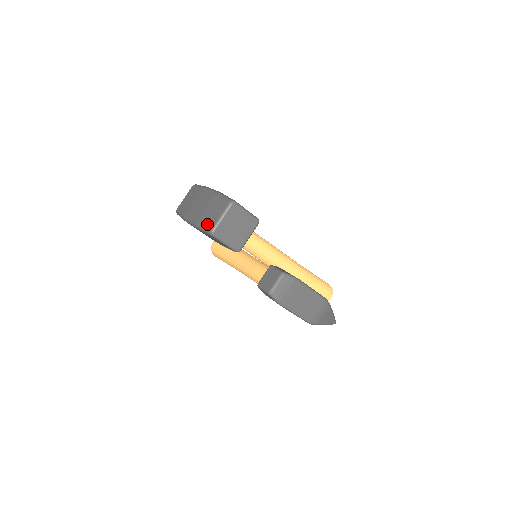
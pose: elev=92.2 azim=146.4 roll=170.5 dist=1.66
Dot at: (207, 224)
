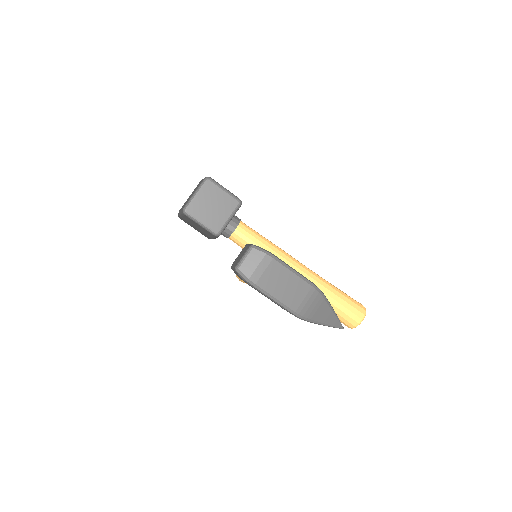
Dot at: (184, 205)
